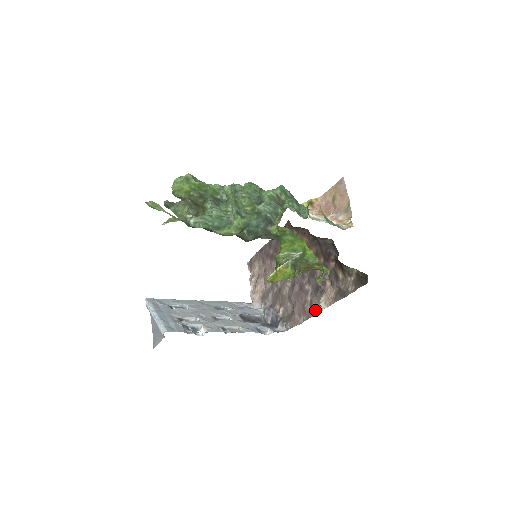
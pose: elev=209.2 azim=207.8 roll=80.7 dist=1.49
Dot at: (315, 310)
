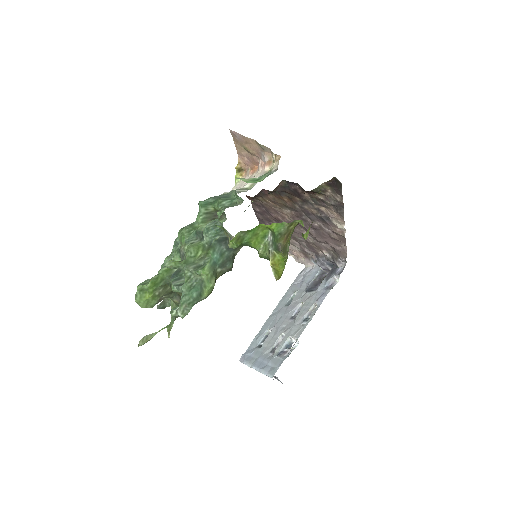
Dot at: (341, 234)
